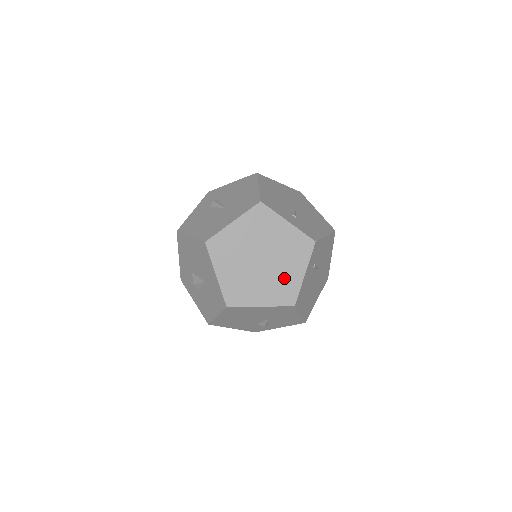
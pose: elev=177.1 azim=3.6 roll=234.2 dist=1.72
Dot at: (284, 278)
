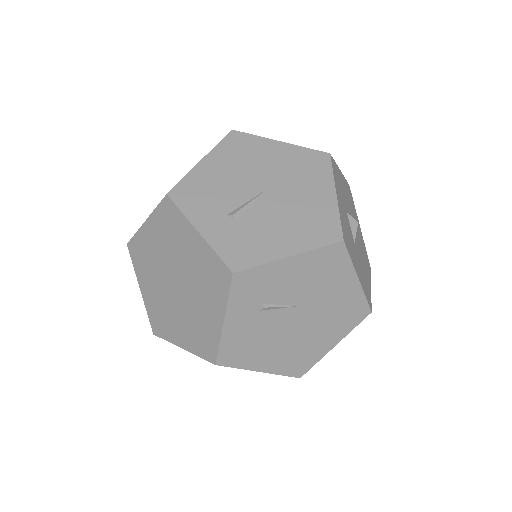
Dot at: (201, 319)
